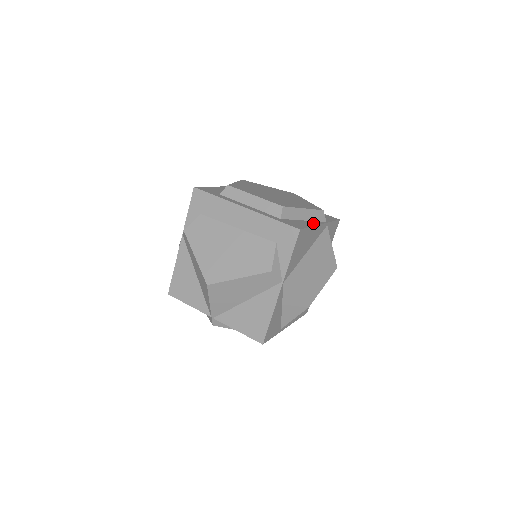
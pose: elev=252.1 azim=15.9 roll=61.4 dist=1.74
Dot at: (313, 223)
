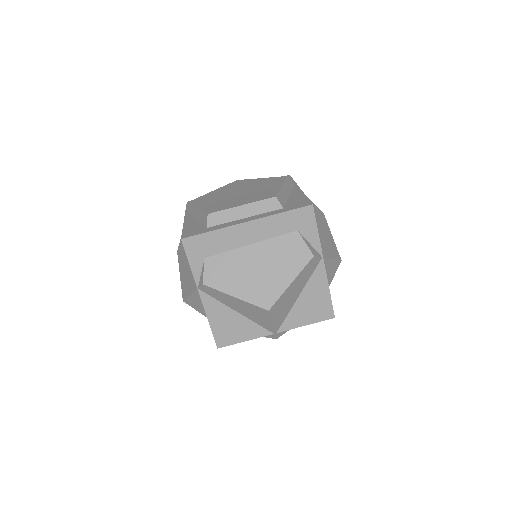
Dot at: (297, 192)
